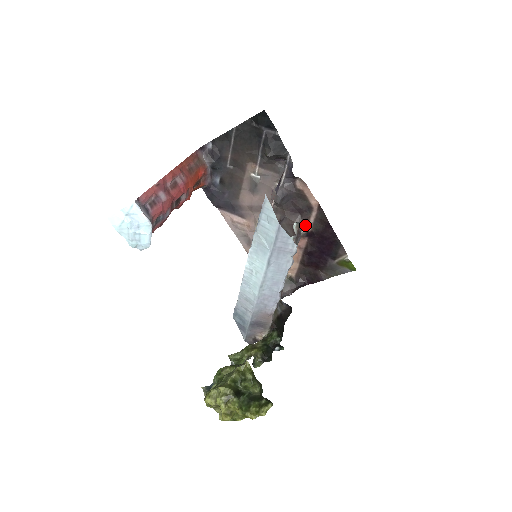
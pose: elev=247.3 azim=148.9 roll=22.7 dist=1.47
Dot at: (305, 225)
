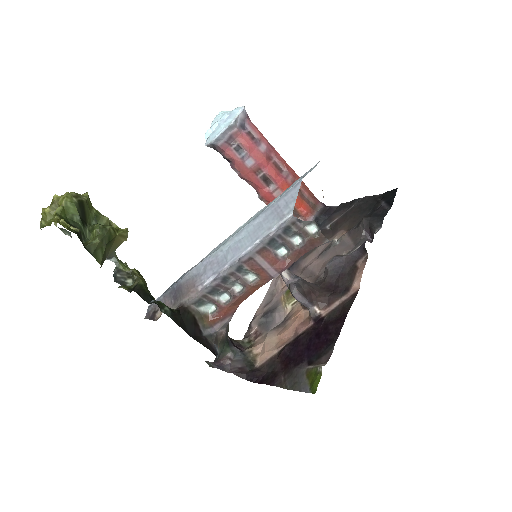
Dot at: (325, 305)
